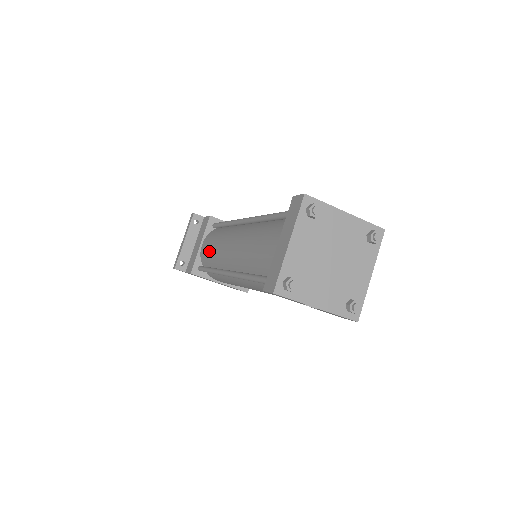
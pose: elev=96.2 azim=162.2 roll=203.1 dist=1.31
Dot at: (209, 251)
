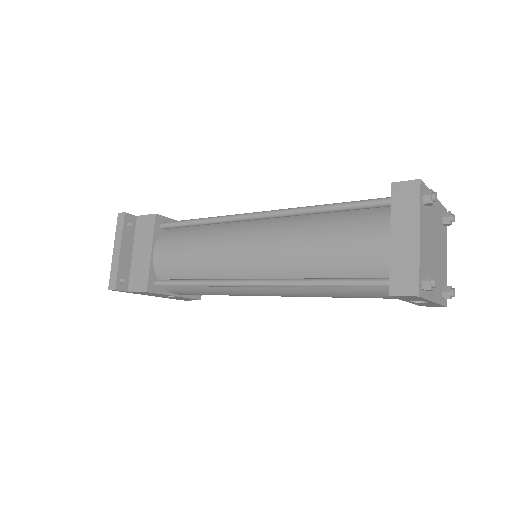
Dot at: (183, 259)
